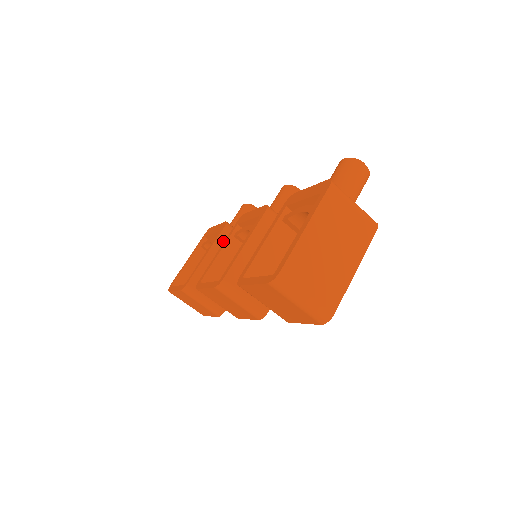
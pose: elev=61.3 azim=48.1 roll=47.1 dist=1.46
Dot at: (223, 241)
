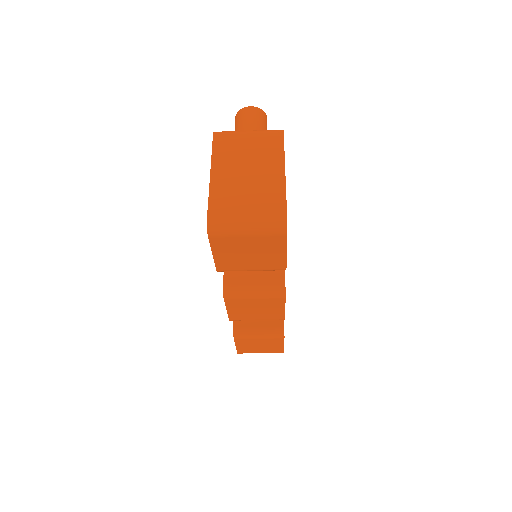
Dot at: occluded
